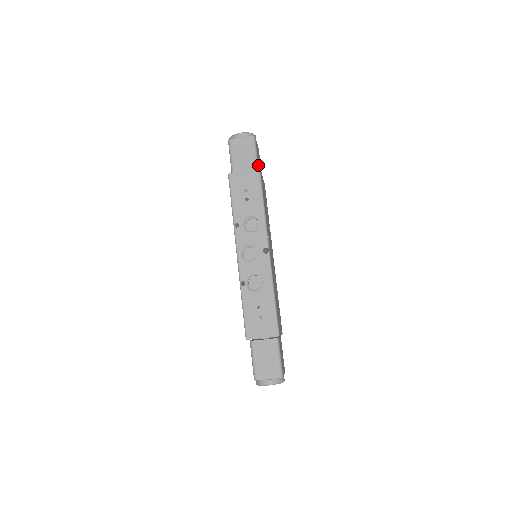
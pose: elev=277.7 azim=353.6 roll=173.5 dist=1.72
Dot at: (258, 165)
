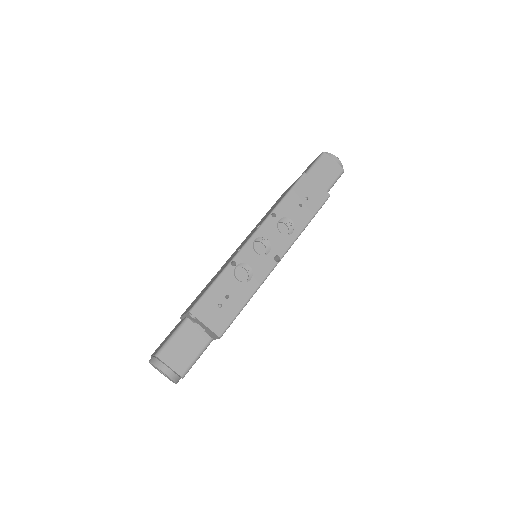
Dot at: occluded
